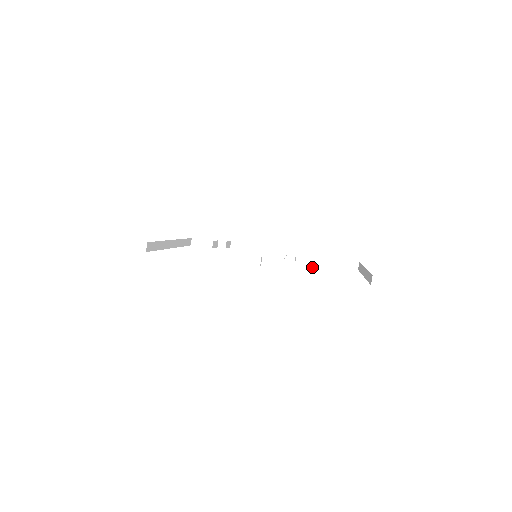
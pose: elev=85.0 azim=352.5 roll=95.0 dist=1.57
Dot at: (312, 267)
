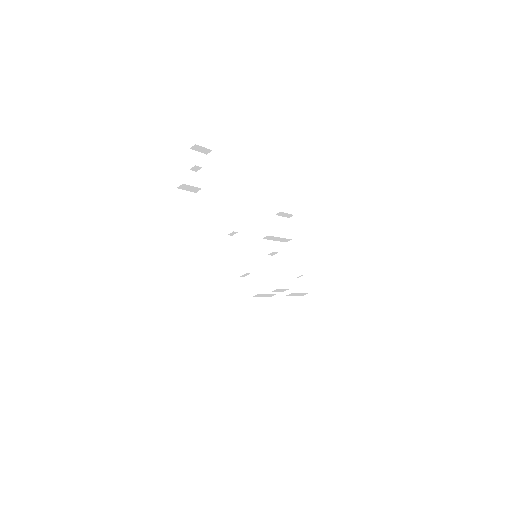
Dot at: (299, 294)
